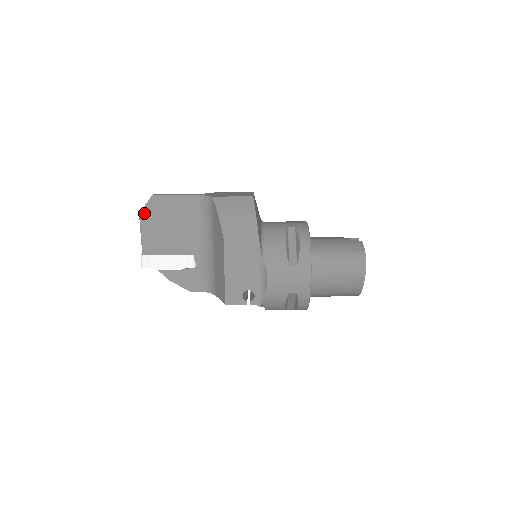
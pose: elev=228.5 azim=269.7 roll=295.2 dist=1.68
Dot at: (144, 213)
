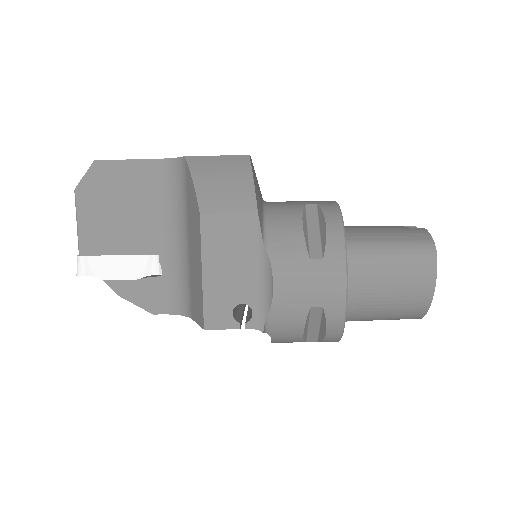
Dot at: (82, 189)
